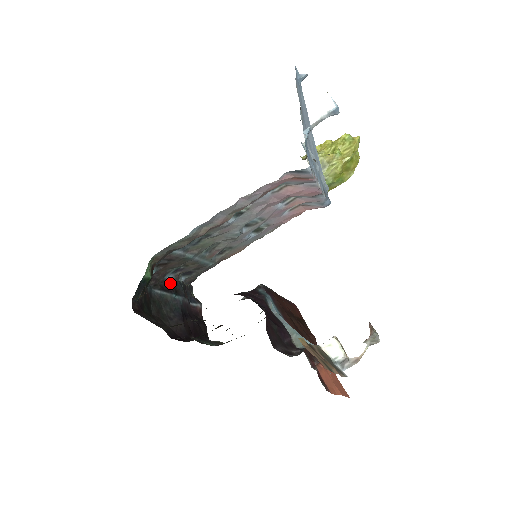
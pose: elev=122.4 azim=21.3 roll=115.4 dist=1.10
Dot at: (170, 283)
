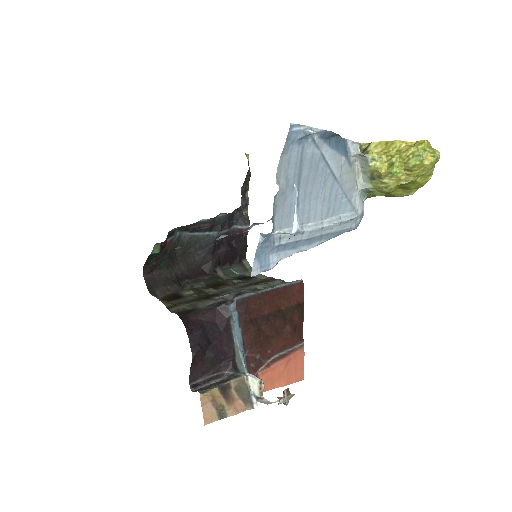
Dot at: (205, 223)
